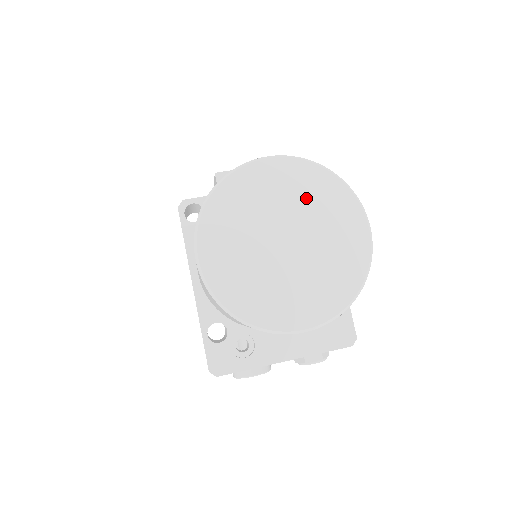
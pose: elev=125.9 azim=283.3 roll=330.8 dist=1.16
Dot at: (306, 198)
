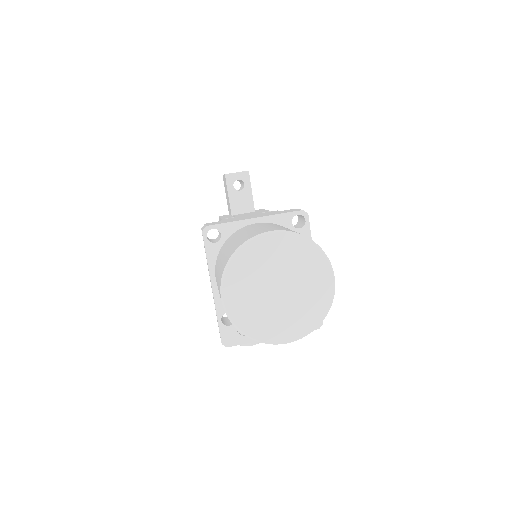
Dot at: (294, 260)
